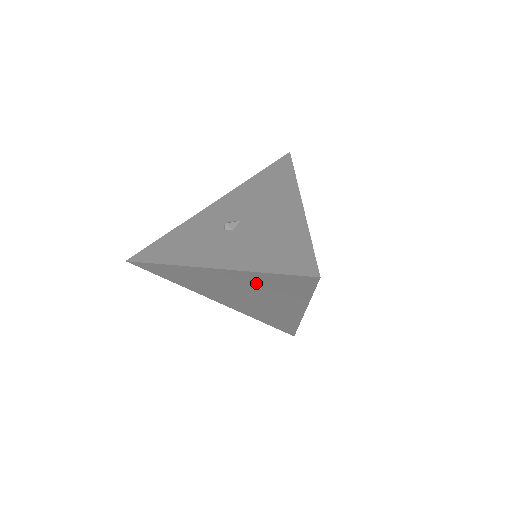
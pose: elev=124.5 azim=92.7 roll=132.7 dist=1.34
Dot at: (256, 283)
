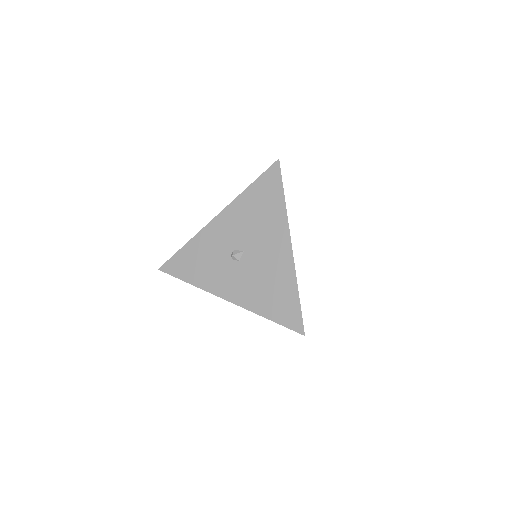
Dot at: occluded
